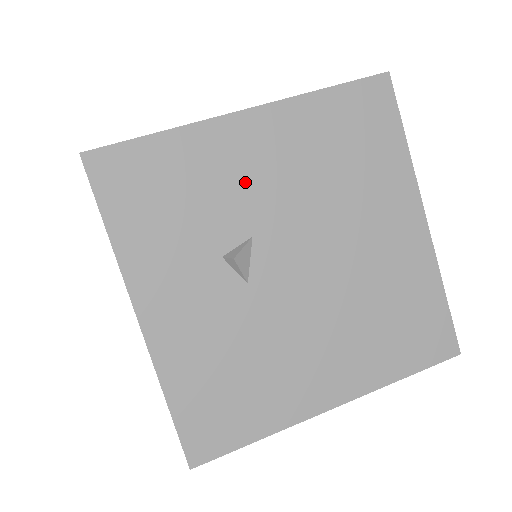
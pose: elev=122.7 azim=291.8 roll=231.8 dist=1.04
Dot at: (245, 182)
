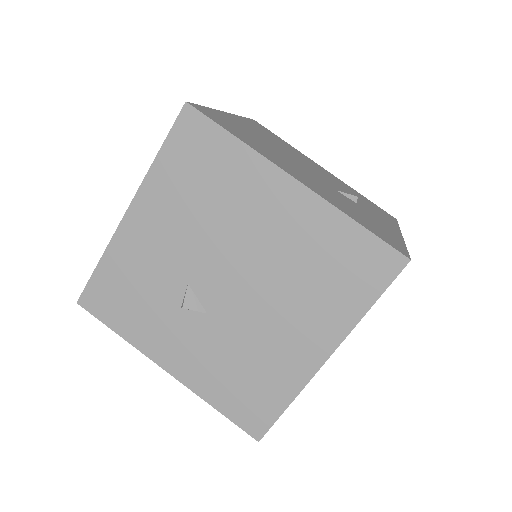
Dot at: (159, 254)
